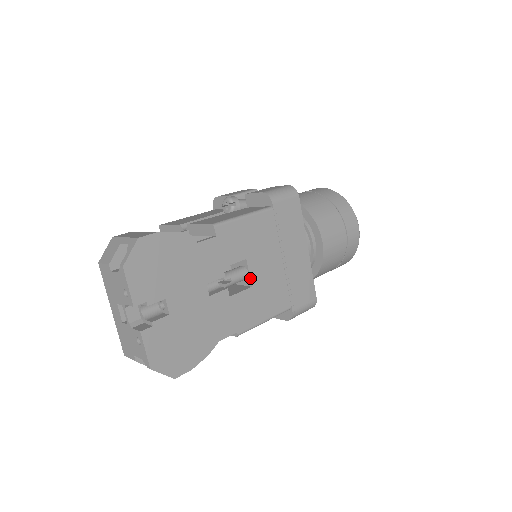
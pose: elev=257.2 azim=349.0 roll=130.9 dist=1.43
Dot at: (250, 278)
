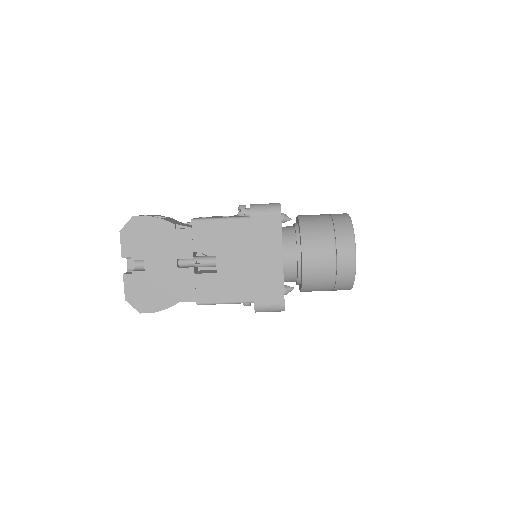
Dot at: (216, 266)
